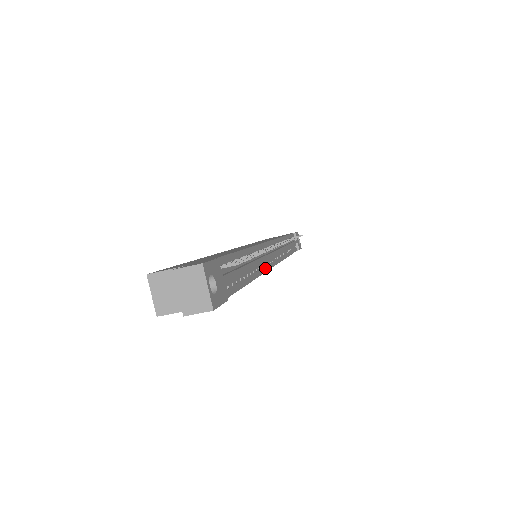
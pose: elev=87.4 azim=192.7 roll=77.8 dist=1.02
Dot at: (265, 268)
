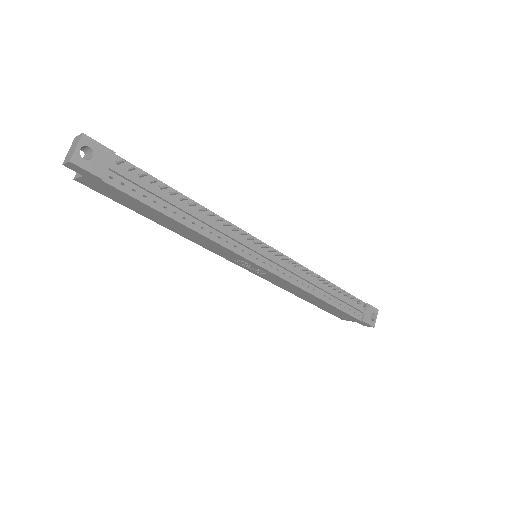
Dot at: (230, 246)
